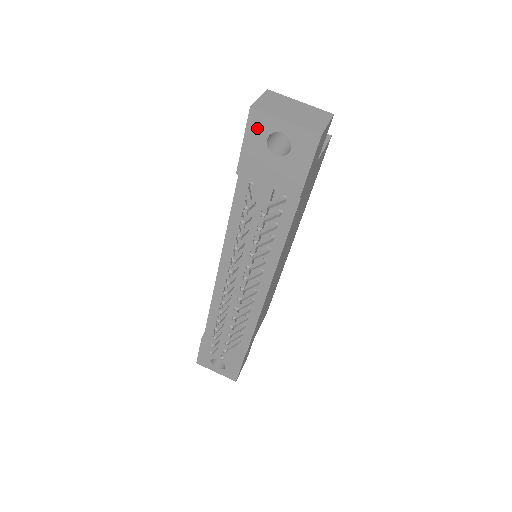
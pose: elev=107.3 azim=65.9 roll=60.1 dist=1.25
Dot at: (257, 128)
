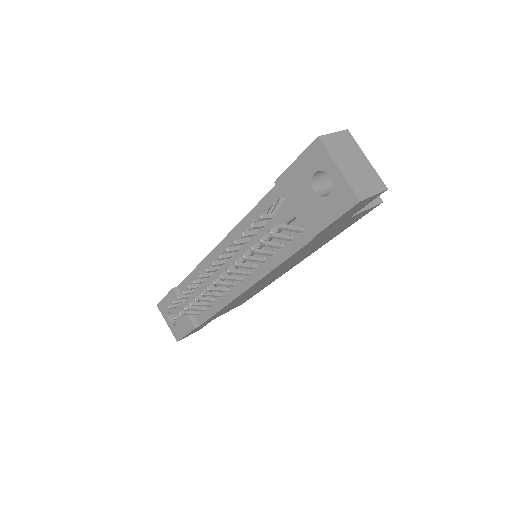
Dot at: (313, 158)
